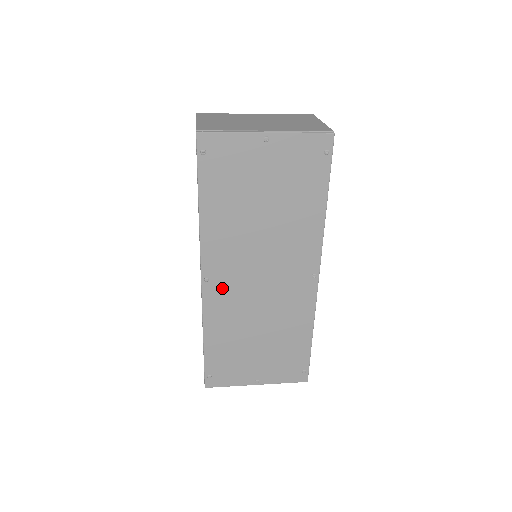
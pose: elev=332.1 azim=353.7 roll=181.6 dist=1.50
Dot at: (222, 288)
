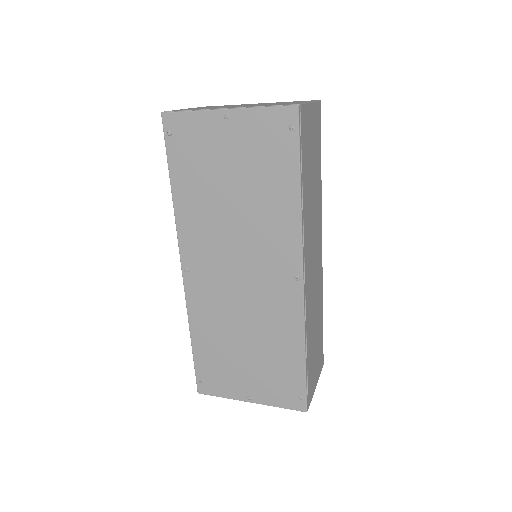
Dot at: (202, 281)
